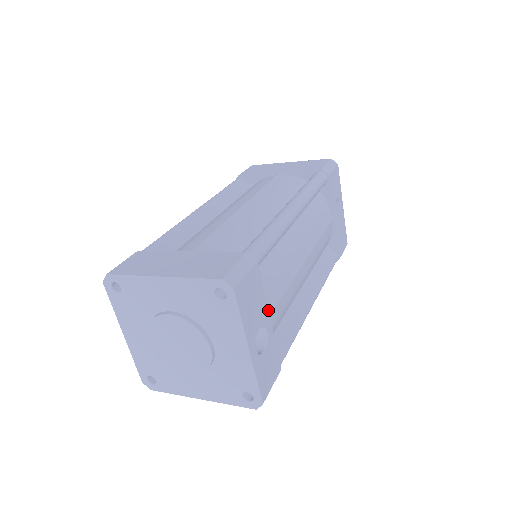
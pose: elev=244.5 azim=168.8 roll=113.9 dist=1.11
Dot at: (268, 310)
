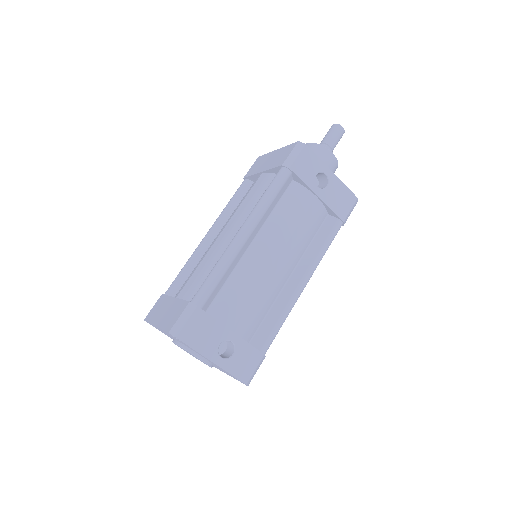
Dot at: (227, 327)
